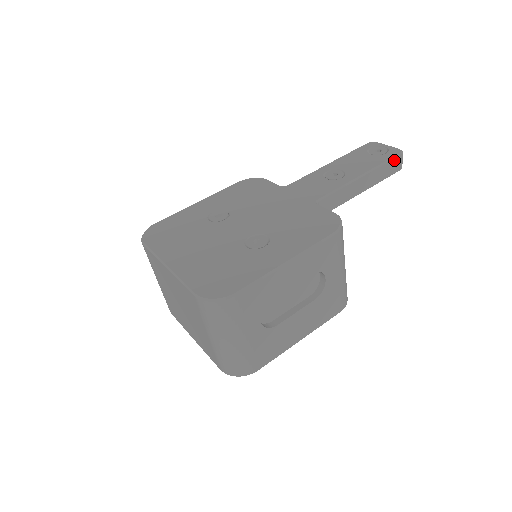
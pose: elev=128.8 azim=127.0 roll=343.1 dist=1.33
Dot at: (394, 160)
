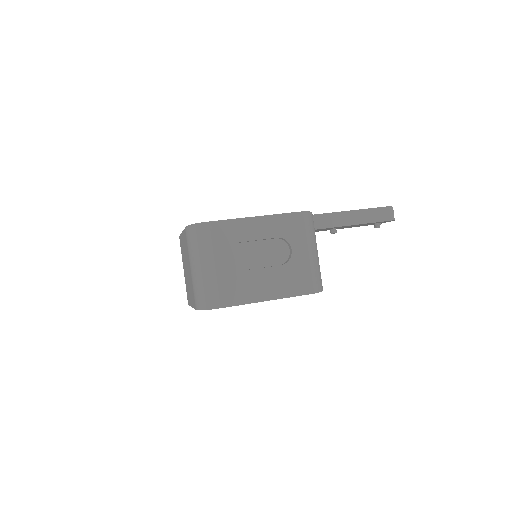
Dot at: (383, 209)
